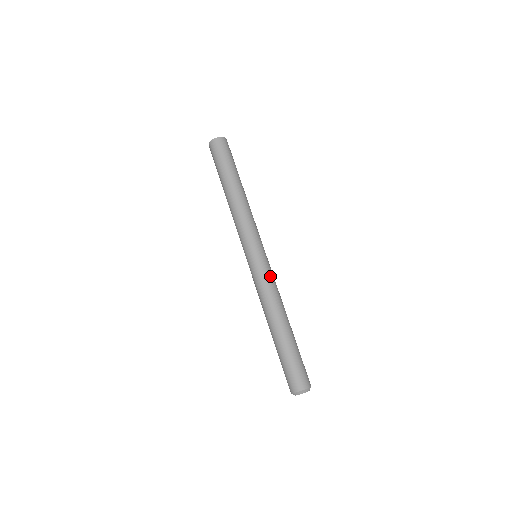
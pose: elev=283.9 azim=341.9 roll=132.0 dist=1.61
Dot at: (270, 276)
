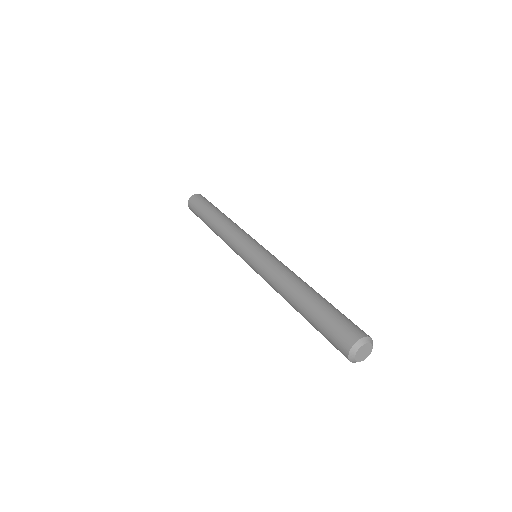
Dot at: (277, 259)
